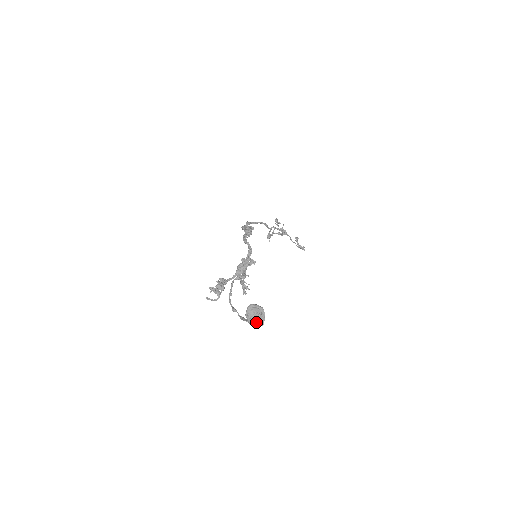
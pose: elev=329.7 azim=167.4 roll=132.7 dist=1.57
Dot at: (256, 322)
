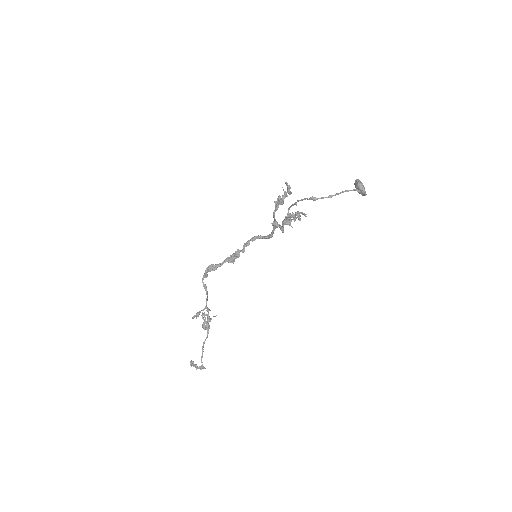
Dot at: (363, 188)
